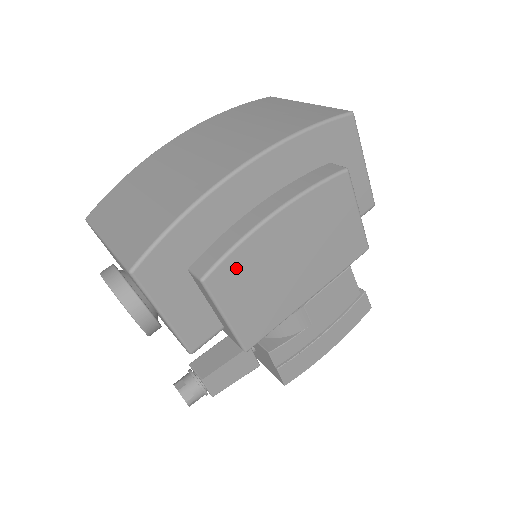
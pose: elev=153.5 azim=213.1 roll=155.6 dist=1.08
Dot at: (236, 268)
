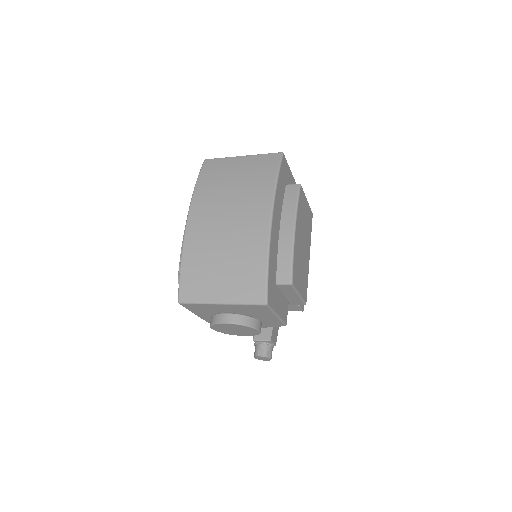
Dot at: (296, 267)
